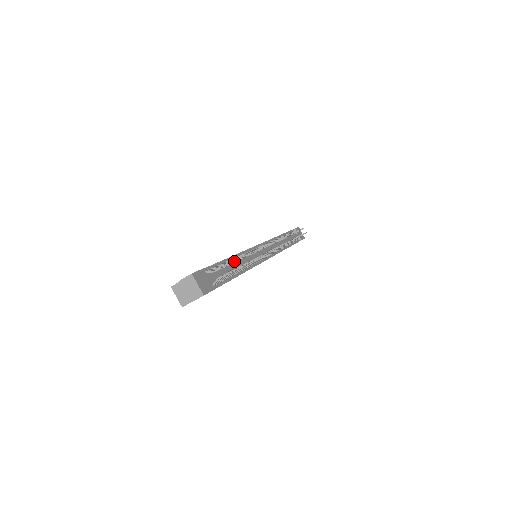
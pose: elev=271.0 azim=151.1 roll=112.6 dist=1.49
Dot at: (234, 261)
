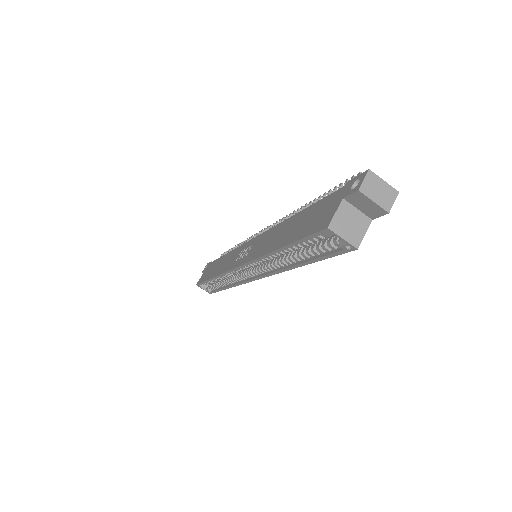
Dot at: (330, 192)
